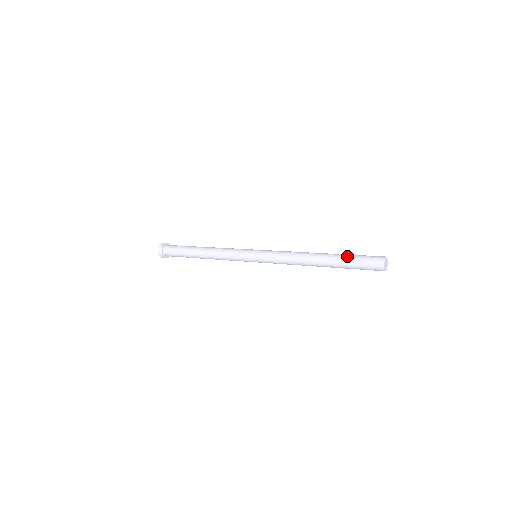
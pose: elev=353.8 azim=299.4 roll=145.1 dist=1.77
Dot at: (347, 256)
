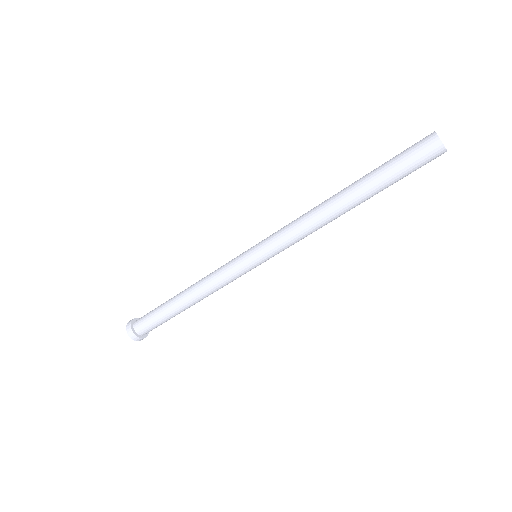
Dot at: occluded
